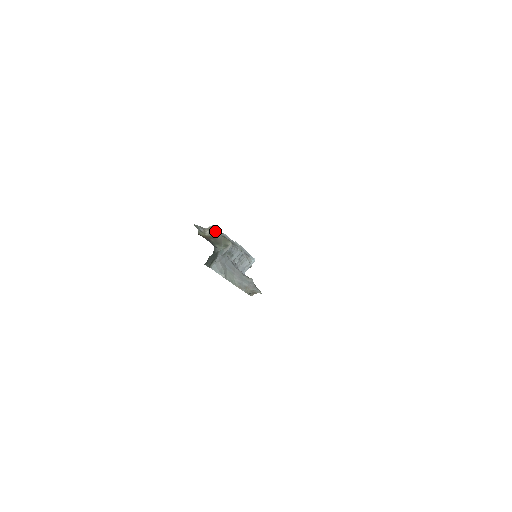
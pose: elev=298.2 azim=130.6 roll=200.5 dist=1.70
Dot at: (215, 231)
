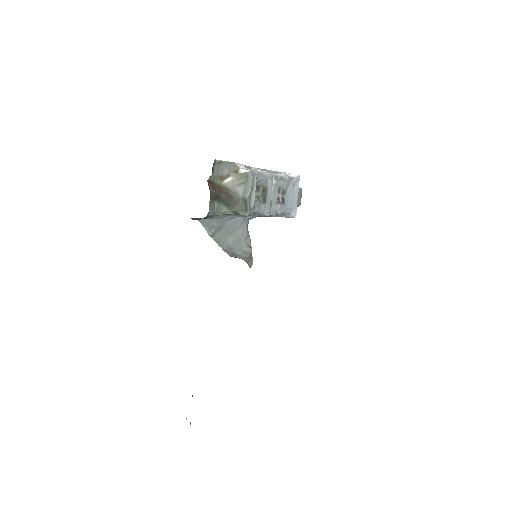
Dot at: (242, 184)
